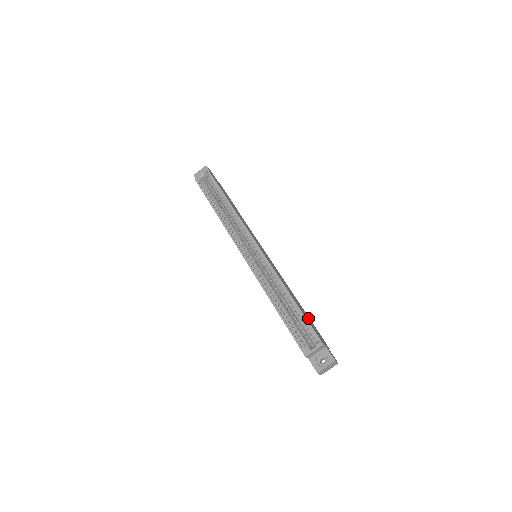
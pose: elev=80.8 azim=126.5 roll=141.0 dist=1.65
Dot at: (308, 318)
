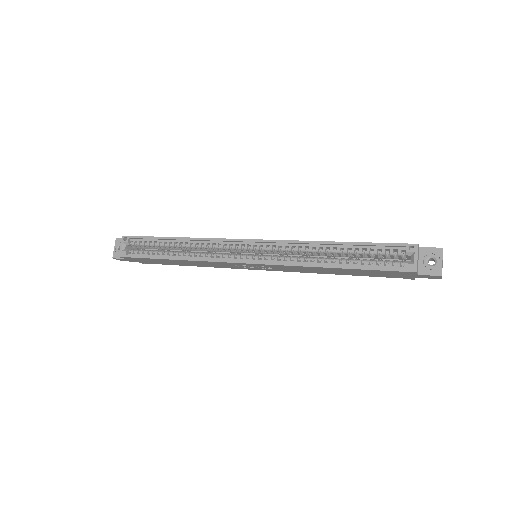
Dot at: occluded
